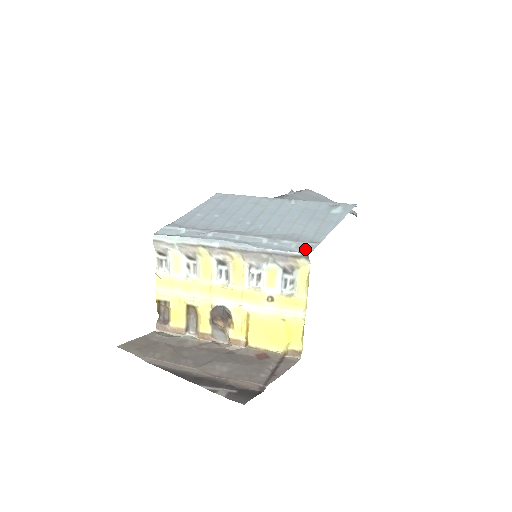
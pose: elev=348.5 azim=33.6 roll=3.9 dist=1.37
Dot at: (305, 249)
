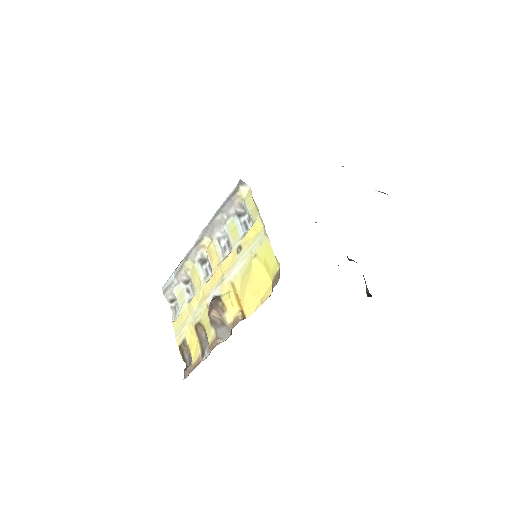
Dot at: occluded
